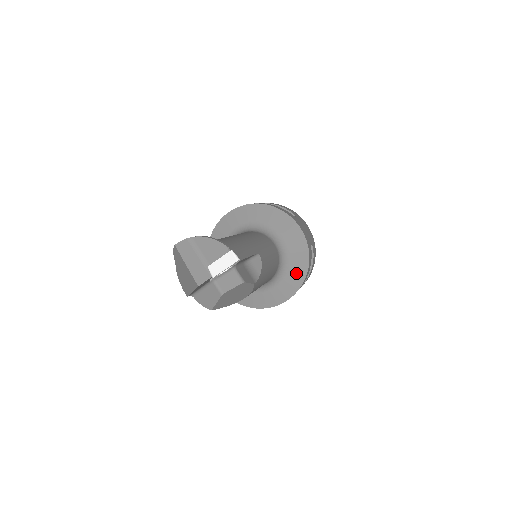
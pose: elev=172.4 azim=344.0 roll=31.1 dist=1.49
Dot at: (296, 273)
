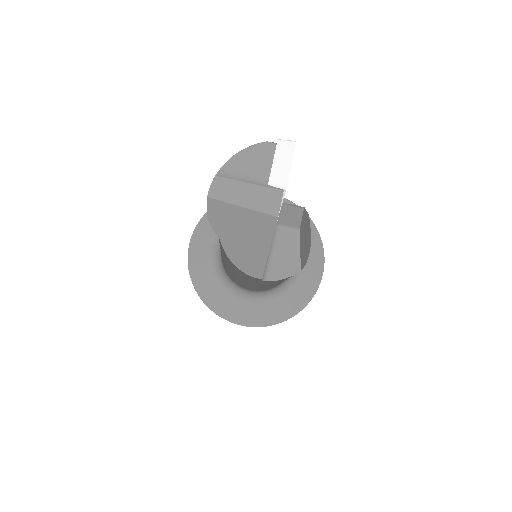
Dot at: occluded
